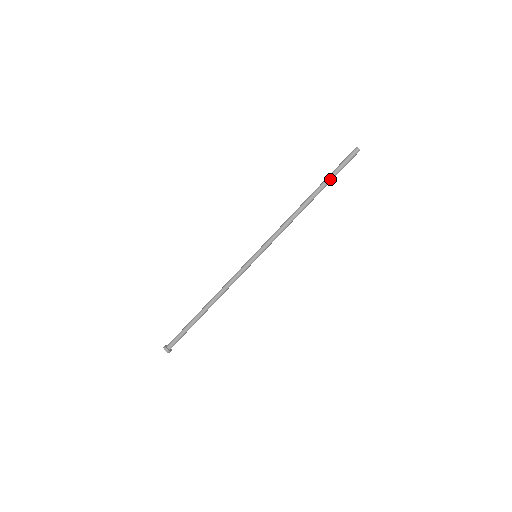
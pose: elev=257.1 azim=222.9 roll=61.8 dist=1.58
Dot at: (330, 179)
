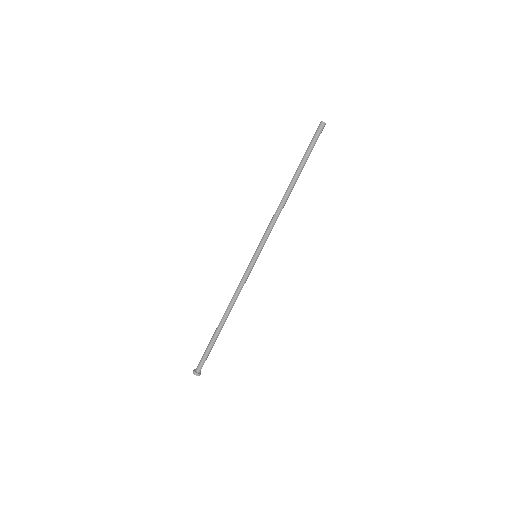
Dot at: (303, 159)
